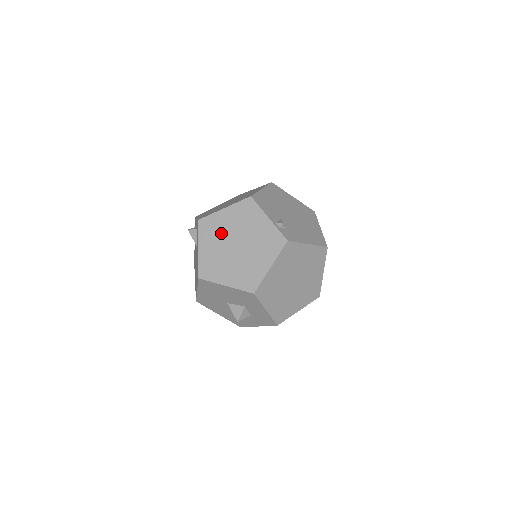
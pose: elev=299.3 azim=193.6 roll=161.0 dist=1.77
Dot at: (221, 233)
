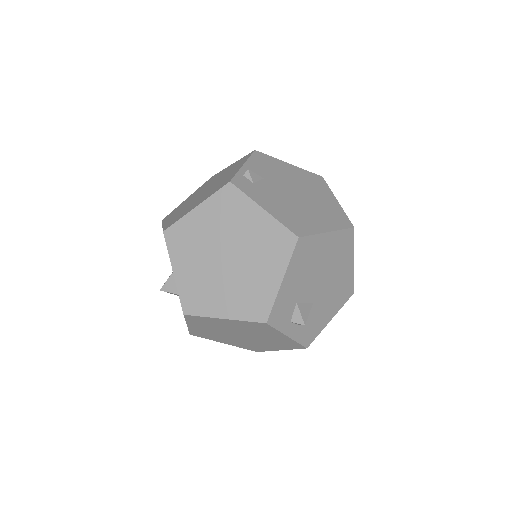
Dot at: (209, 183)
